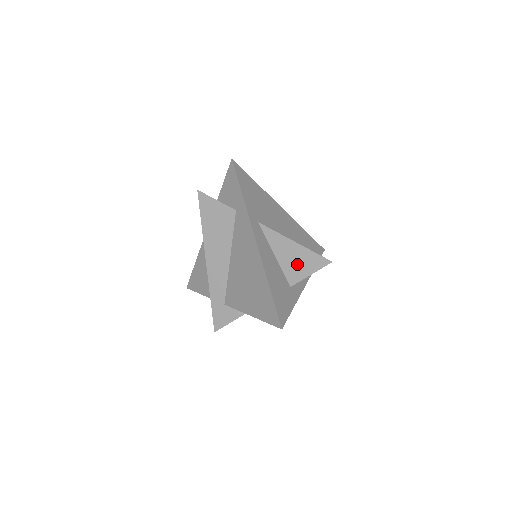
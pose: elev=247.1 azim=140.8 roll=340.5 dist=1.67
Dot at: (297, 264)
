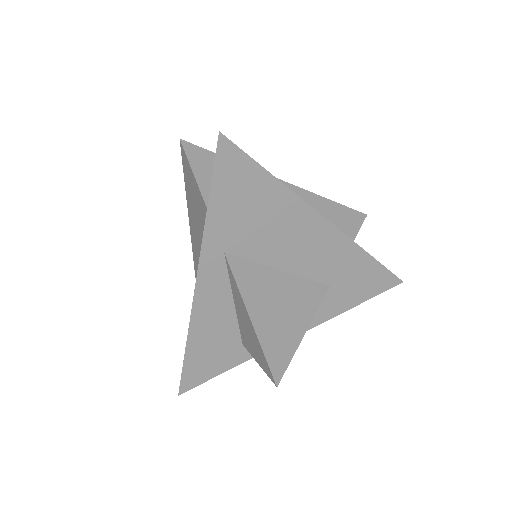
Dot at: (249, 338)
